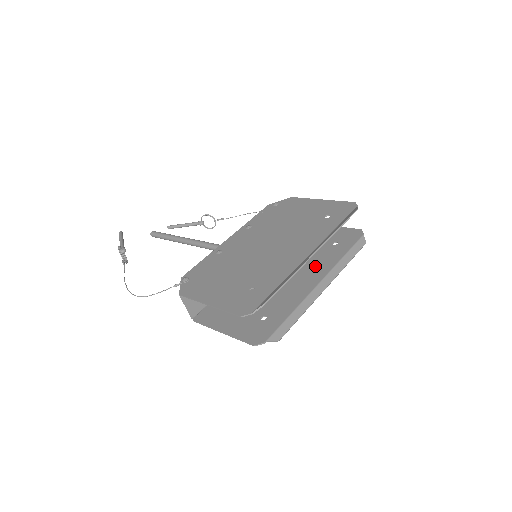
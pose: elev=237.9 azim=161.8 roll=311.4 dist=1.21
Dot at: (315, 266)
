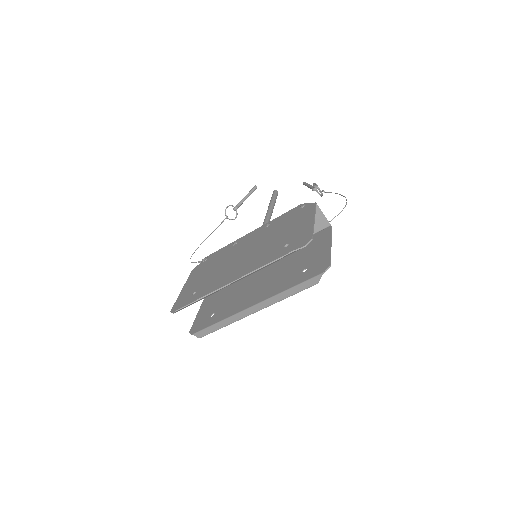
Dot at: (271, 287)
